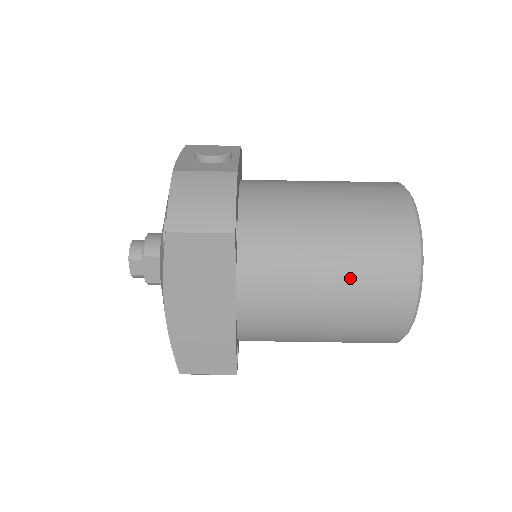
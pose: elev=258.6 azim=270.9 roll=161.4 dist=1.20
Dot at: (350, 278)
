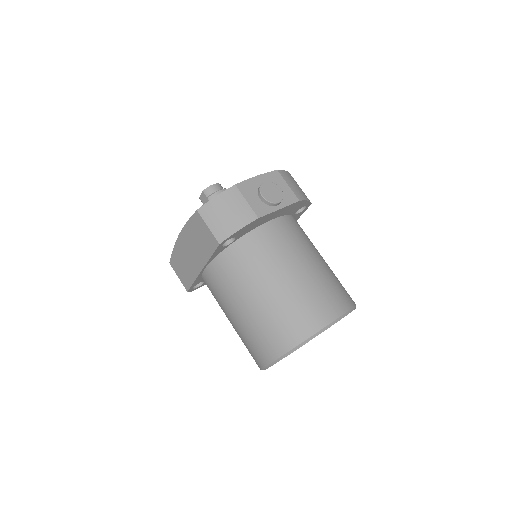
Dot at: (254, 319)
